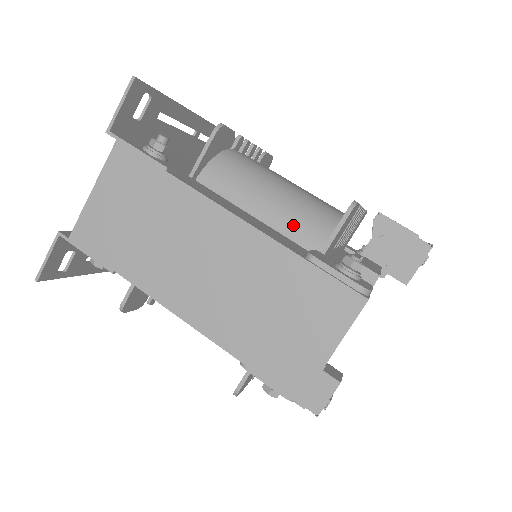
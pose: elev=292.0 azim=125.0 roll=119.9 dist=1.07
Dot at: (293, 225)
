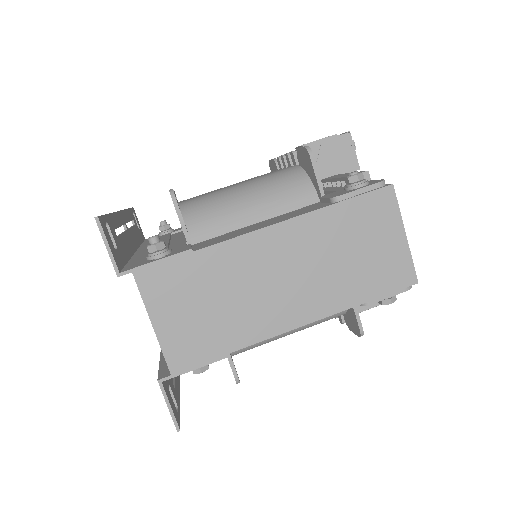
Dot at: (284, 201)
